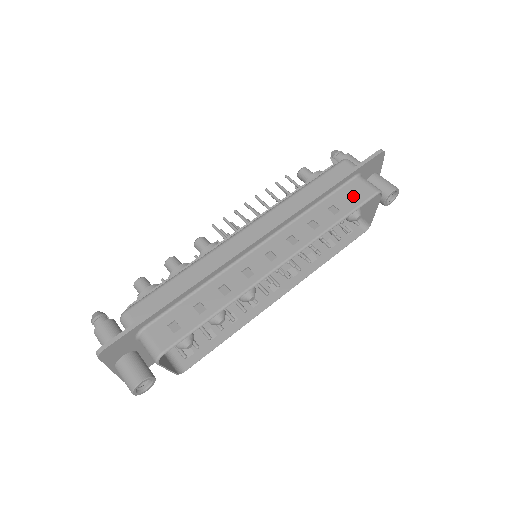
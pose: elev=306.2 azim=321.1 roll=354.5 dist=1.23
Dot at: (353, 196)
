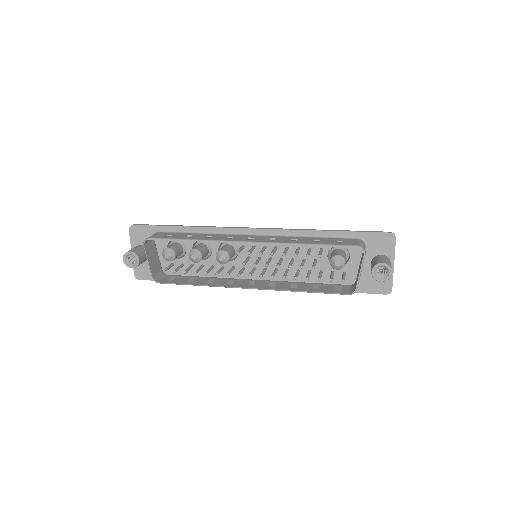
Dot at: (339, 242)
